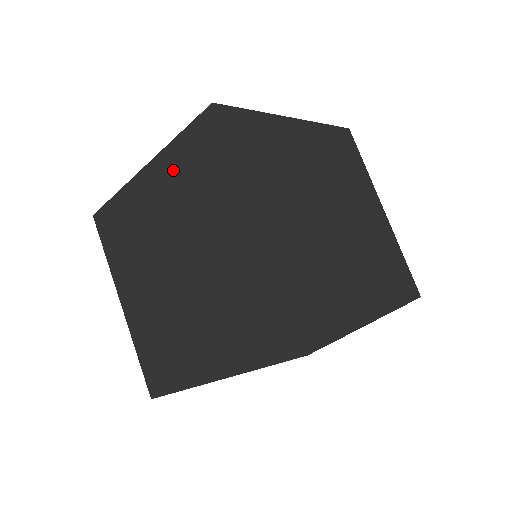
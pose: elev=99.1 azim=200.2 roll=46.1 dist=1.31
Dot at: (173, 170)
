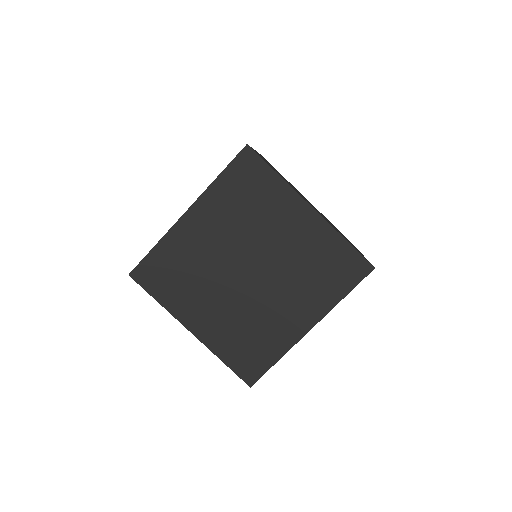
Dot at: (221, 201)
